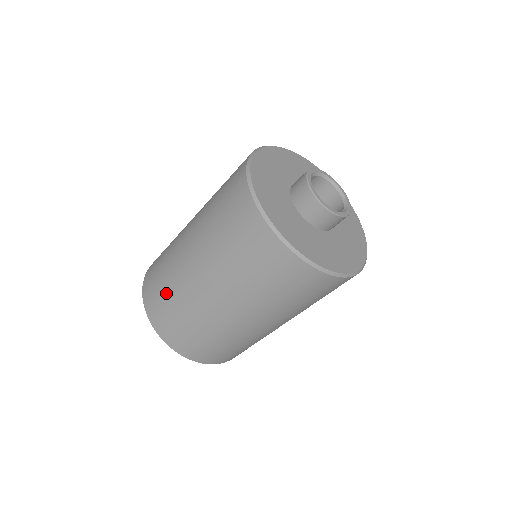
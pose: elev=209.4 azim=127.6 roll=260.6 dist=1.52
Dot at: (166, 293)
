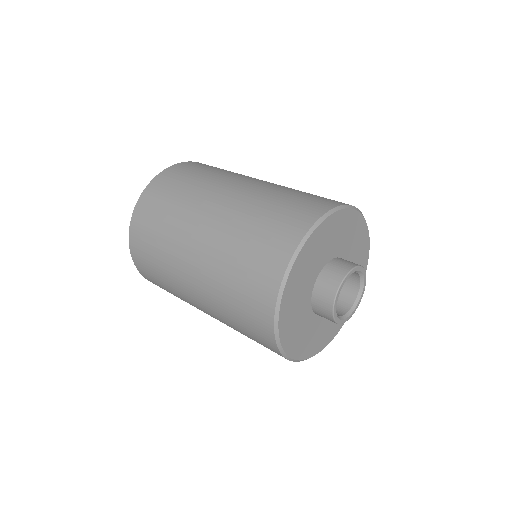
Dot at: (160, 226)
